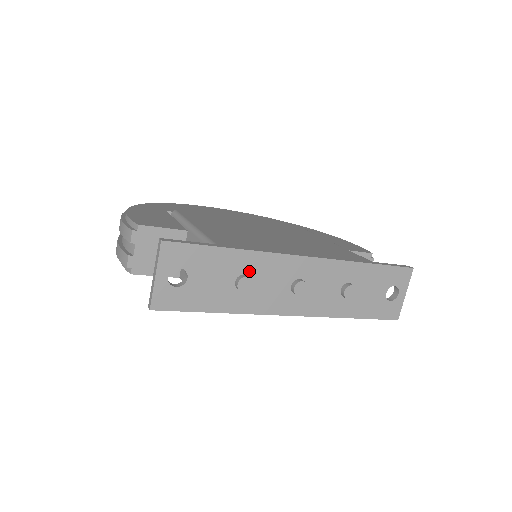
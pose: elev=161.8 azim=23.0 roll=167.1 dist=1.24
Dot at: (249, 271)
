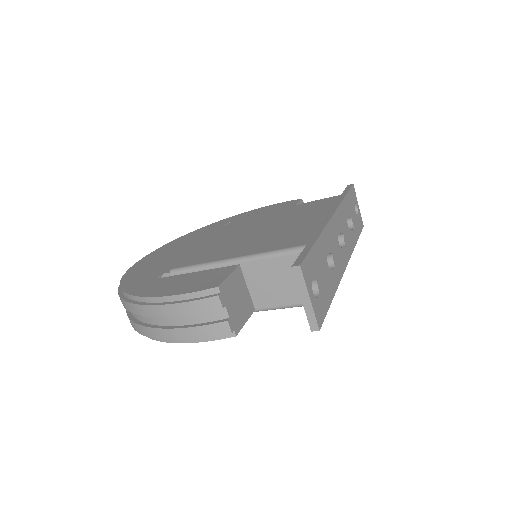
Dot at: (327, 250)
